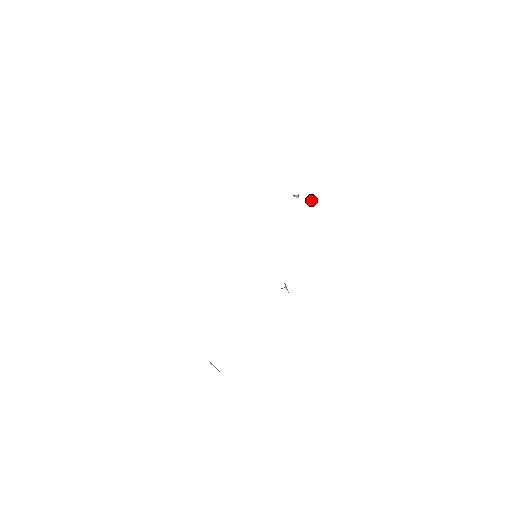
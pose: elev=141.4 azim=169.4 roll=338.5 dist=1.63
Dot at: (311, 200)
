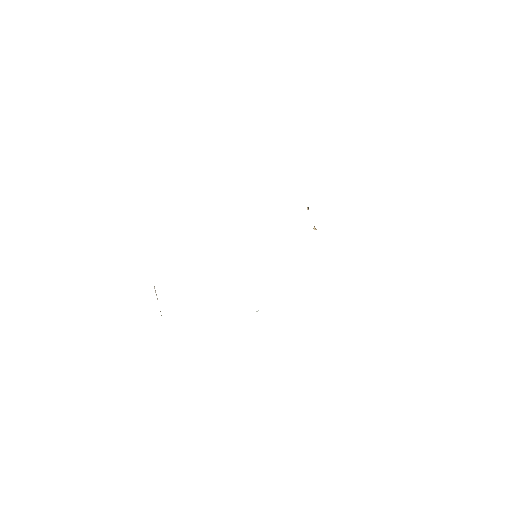
Dot at: (315, 228)
